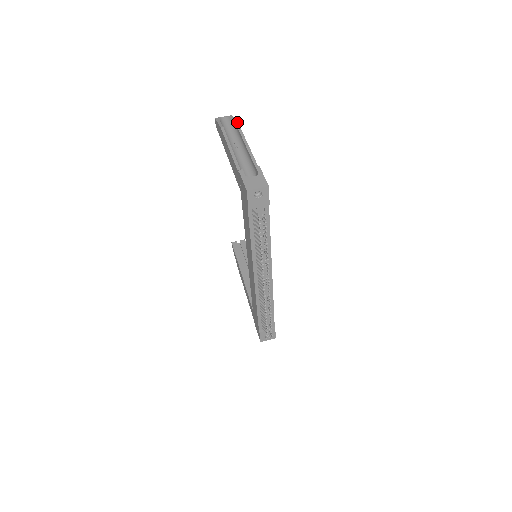
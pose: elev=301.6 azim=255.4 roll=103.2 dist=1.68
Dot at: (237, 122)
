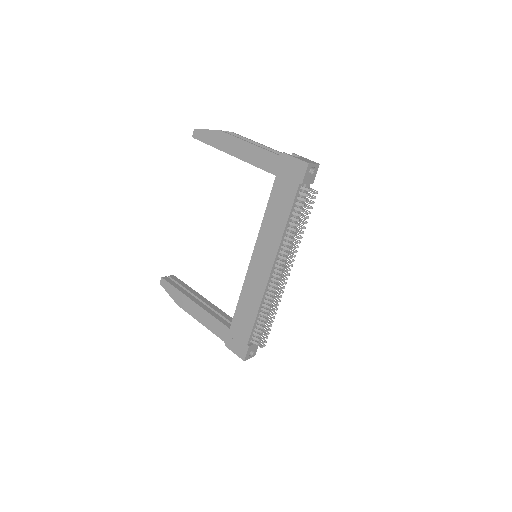
Dot at: (228, 131)
